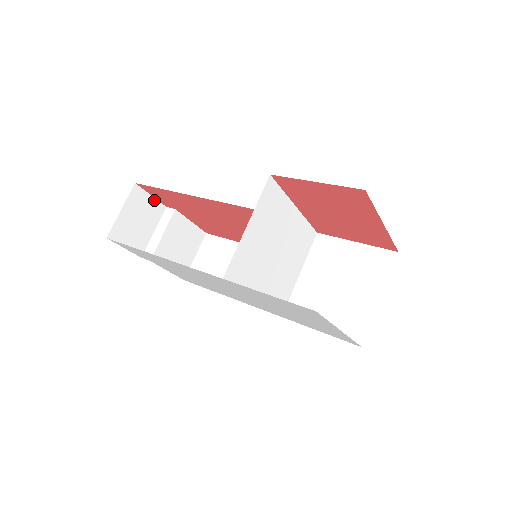
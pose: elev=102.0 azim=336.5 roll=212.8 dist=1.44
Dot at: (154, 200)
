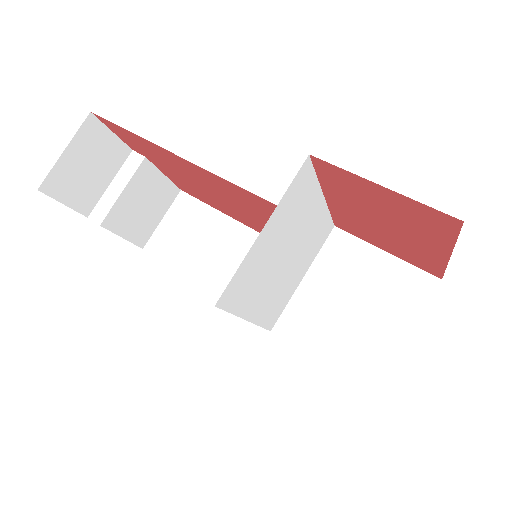
Dot at: (116, 139)
